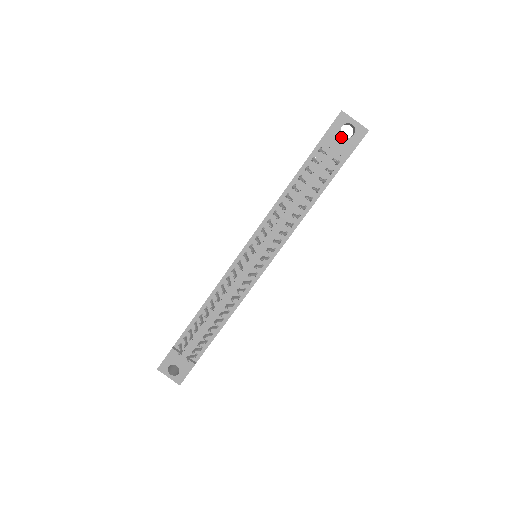
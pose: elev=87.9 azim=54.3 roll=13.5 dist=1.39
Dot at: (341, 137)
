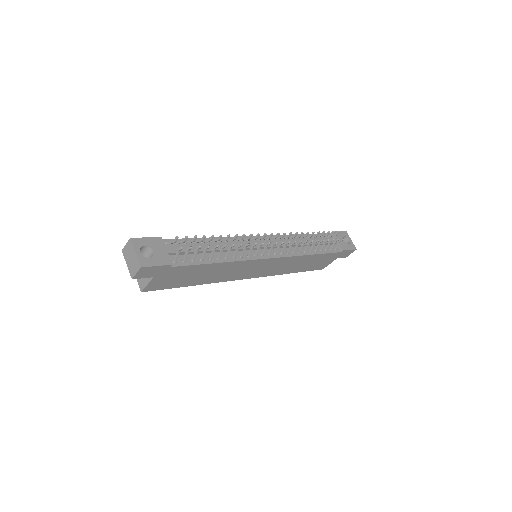
Dot at: occluded
